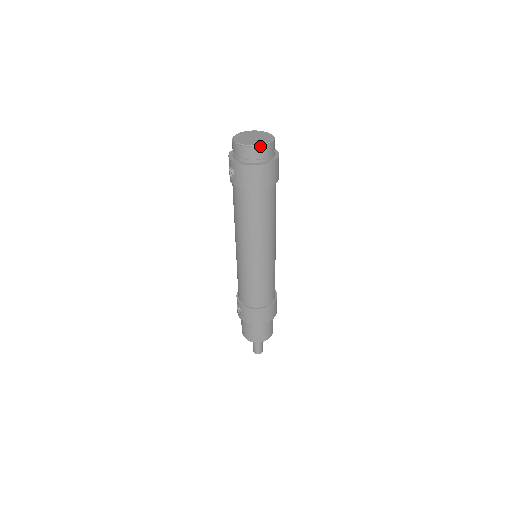
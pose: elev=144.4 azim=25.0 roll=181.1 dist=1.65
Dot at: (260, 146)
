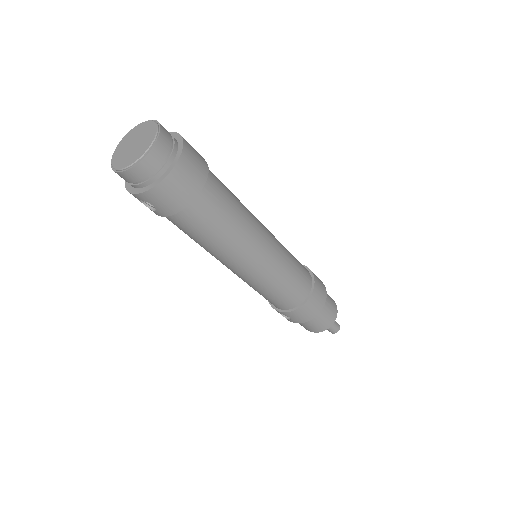
Dot at: (150, 150)
